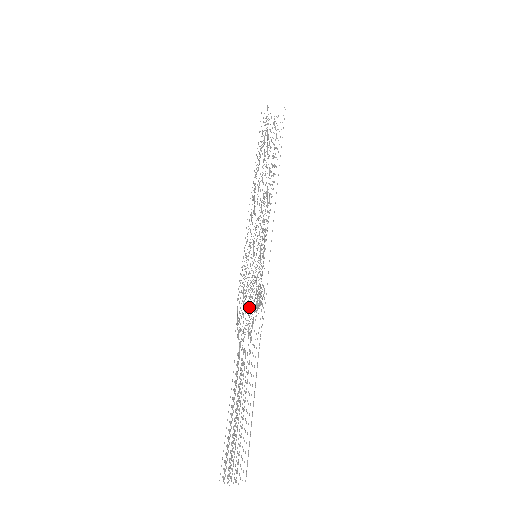
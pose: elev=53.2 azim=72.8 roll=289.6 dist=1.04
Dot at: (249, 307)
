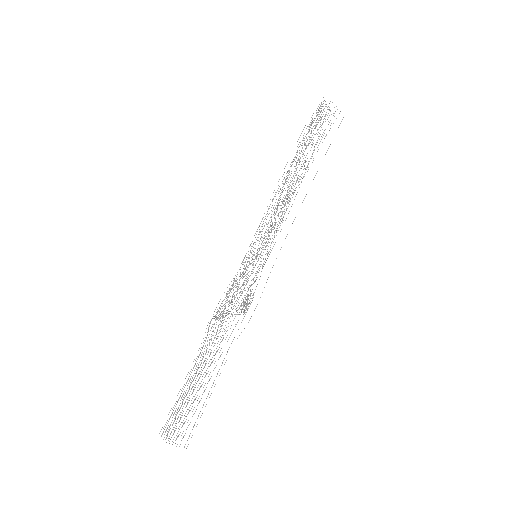
Dot at: occluded
